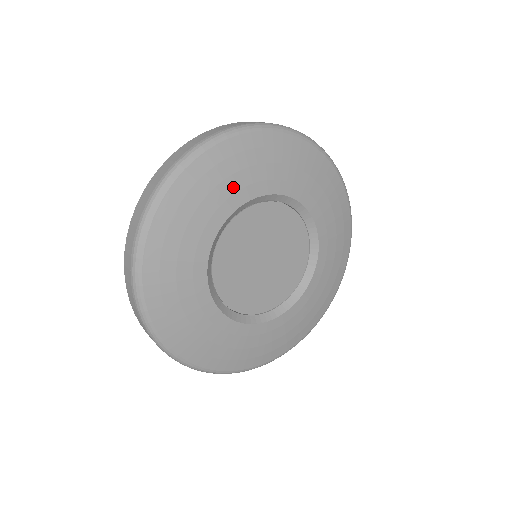
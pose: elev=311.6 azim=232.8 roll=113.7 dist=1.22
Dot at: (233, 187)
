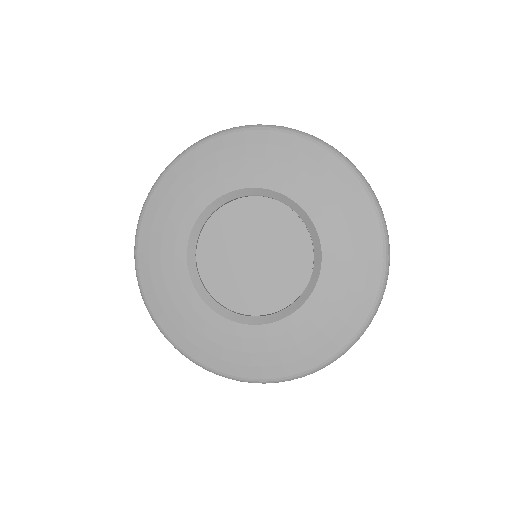
Dot at: (242, 169)
